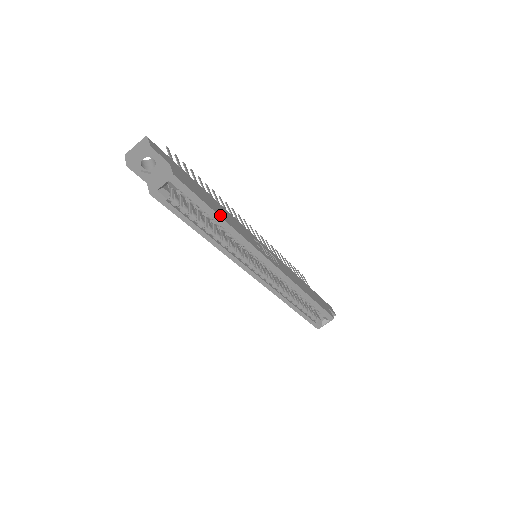
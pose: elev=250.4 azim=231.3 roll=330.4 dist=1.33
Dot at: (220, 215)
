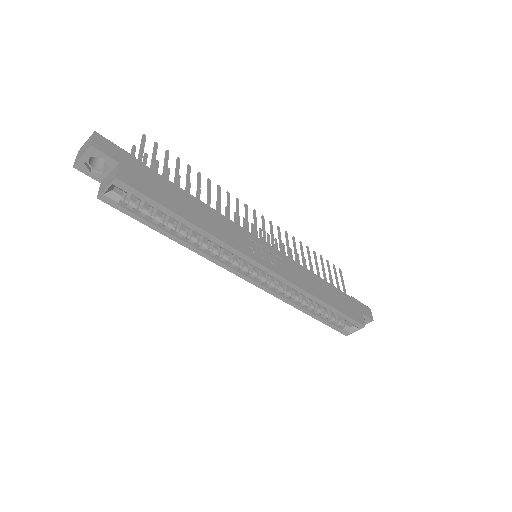
Dot at: (188, 218)
